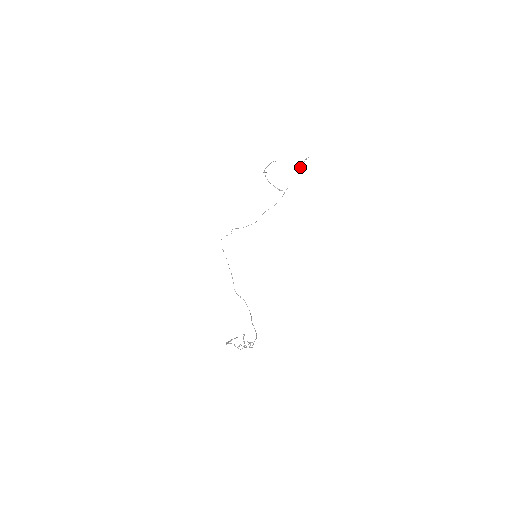
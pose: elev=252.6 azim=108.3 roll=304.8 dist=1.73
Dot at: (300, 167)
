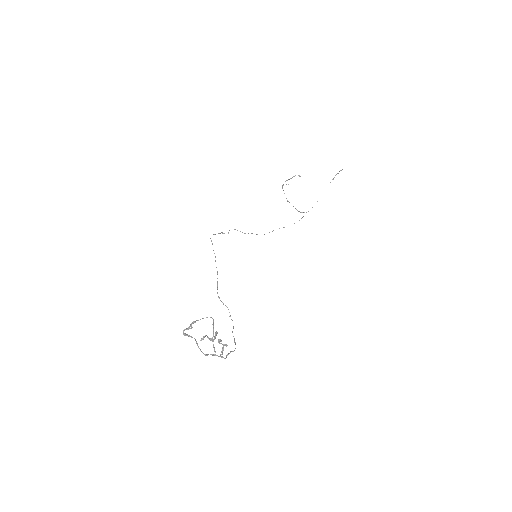
Dot at: occluded
